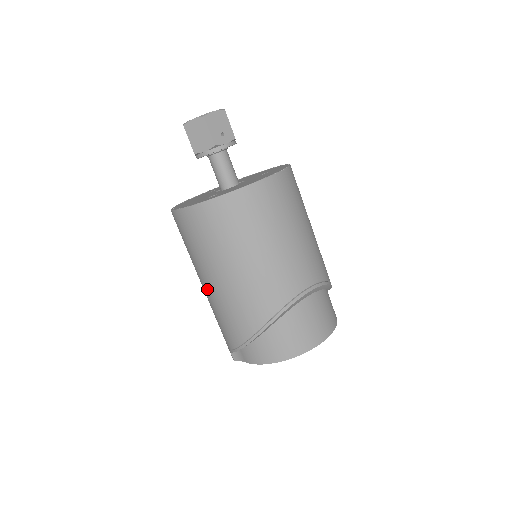
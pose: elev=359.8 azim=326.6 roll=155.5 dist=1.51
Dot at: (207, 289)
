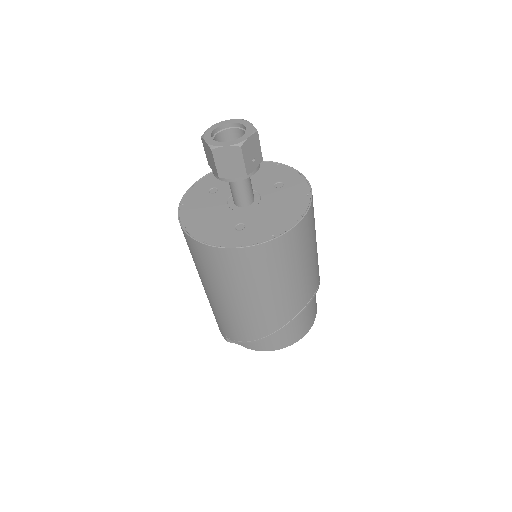
Dot at: (219, 301)
